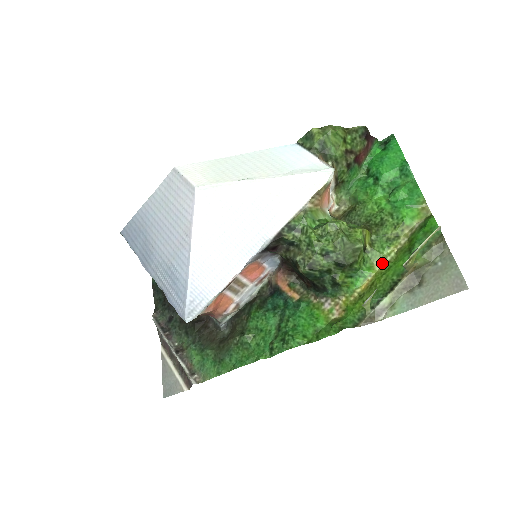
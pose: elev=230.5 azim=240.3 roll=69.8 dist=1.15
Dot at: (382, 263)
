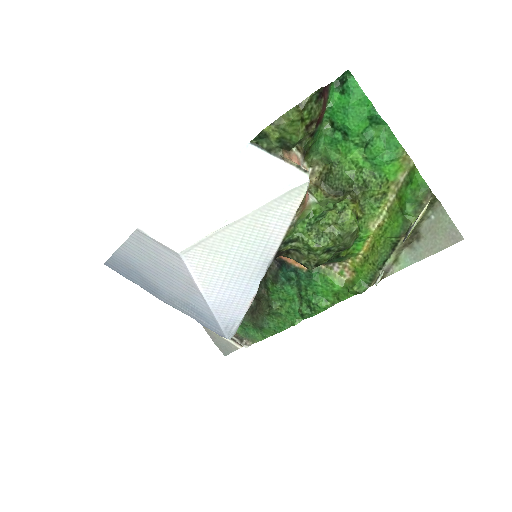
Dot at: (376, 223)
